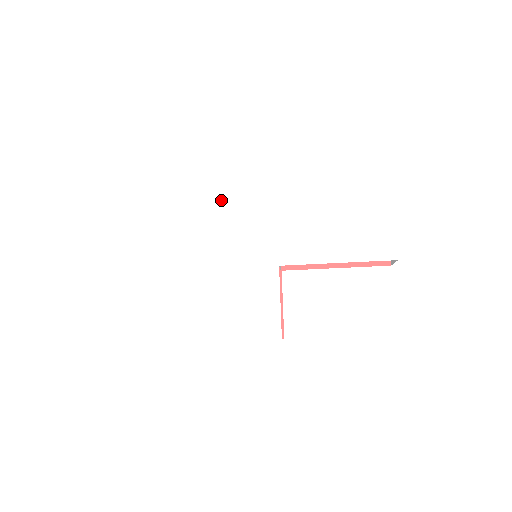
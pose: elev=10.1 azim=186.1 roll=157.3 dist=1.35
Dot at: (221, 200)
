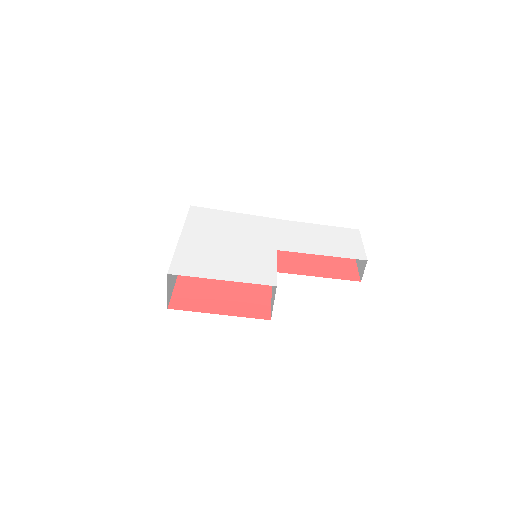
Dot at: (237, 216)
